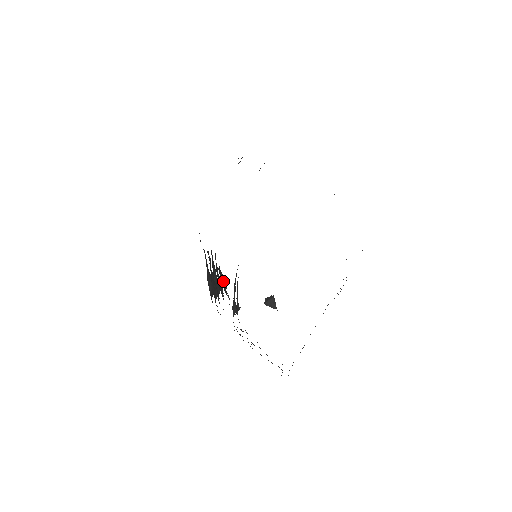
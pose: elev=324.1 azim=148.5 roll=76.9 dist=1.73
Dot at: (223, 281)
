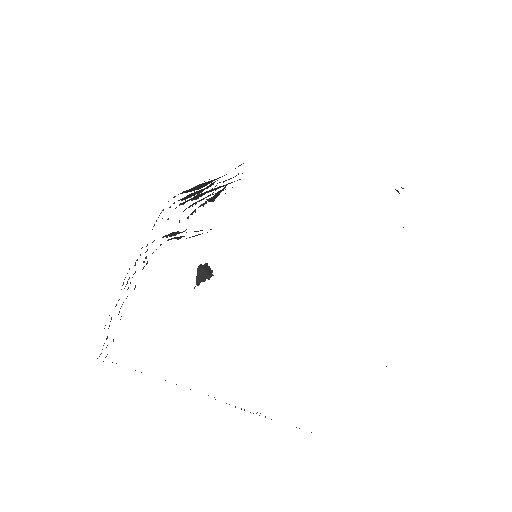
Dot at: occluded
